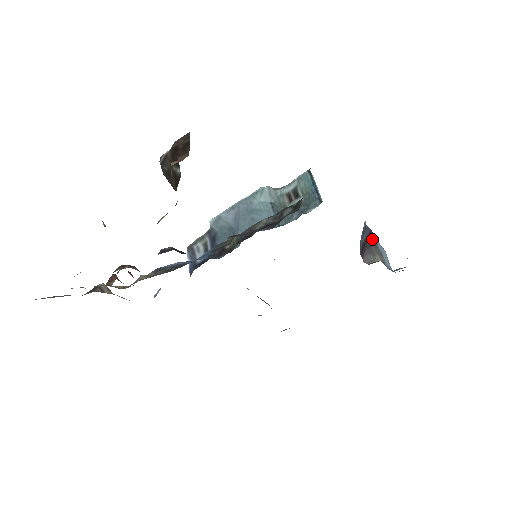
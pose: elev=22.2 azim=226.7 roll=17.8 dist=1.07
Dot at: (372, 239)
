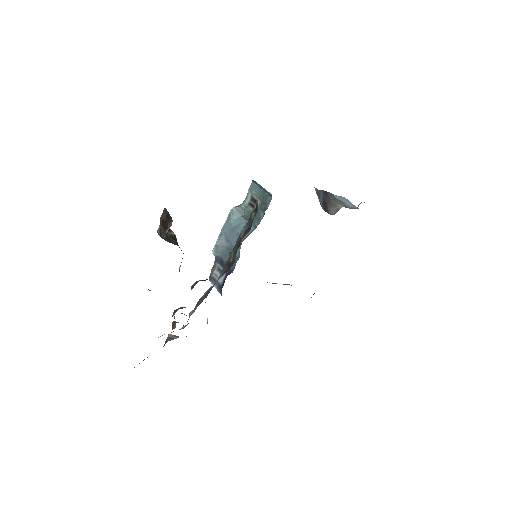
Dot at: (328, 196)
